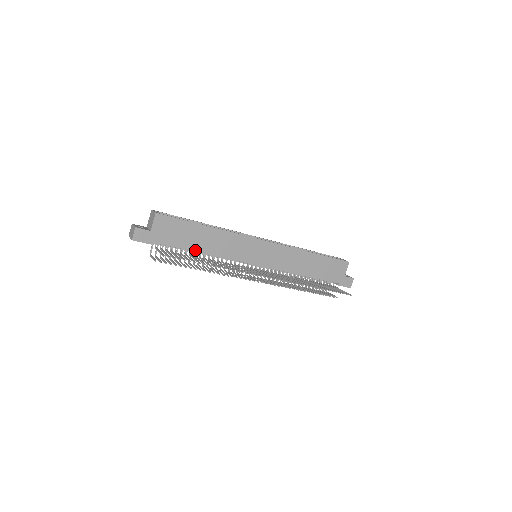
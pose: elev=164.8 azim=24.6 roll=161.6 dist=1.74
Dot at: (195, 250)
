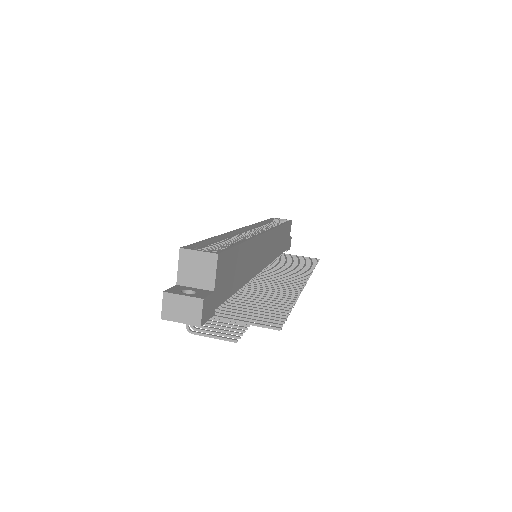
Dot at: (238, 288)
